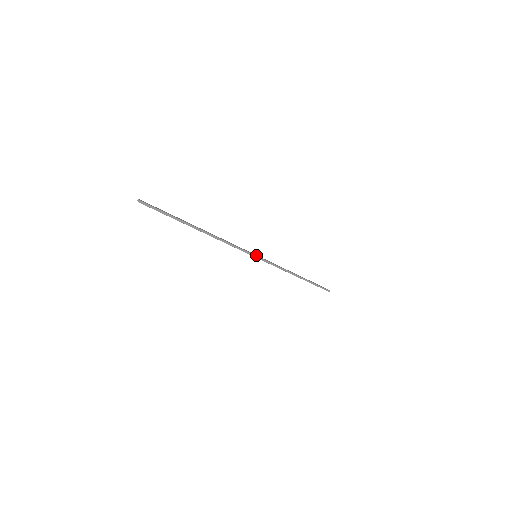
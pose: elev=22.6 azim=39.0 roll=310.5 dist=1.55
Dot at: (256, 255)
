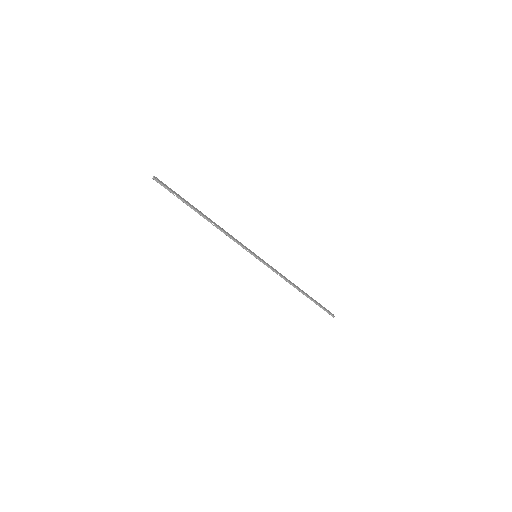
Dot at: (256, 255)
